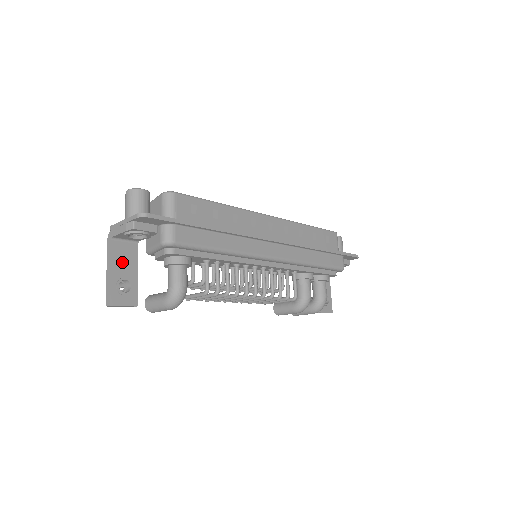
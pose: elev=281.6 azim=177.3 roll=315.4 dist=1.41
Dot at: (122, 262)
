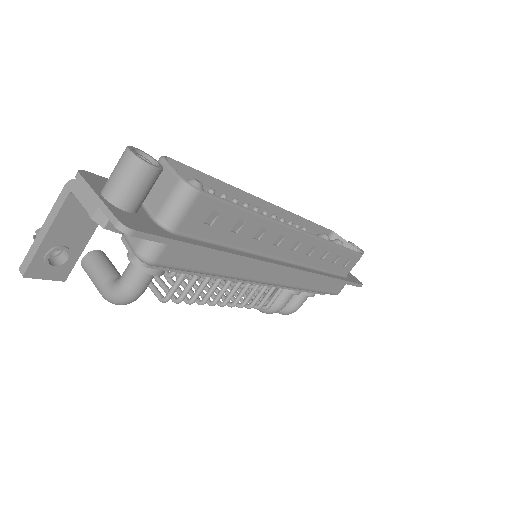
Dot at: (71, 225)
